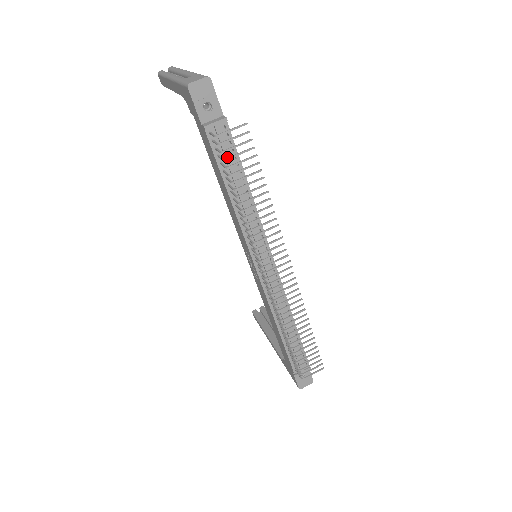
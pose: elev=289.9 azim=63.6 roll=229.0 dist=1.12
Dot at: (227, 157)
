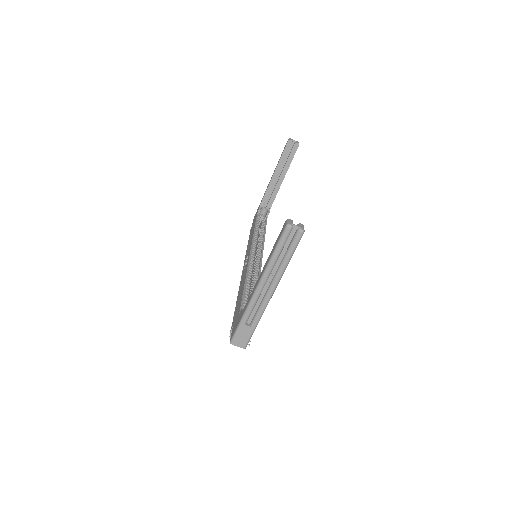
Dot at: occluded
